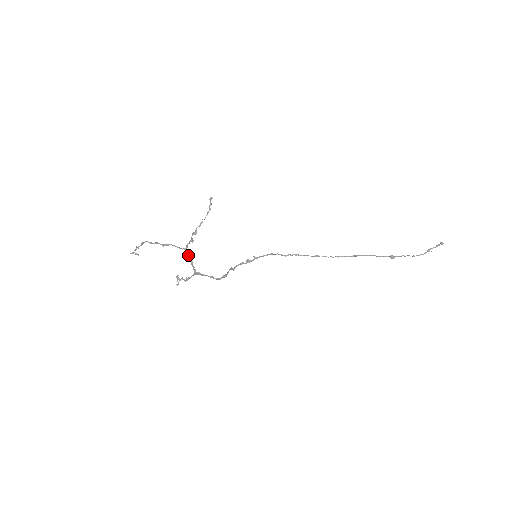
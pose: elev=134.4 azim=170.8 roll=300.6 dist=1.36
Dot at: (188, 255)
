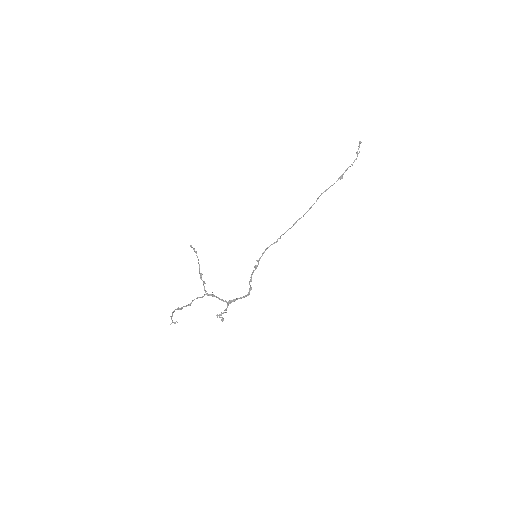
Dot at: occluded
